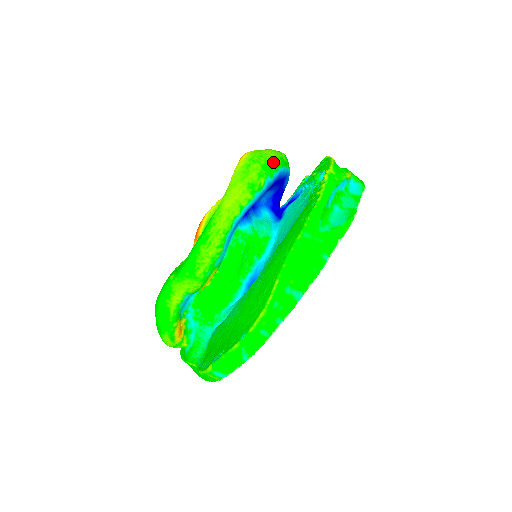
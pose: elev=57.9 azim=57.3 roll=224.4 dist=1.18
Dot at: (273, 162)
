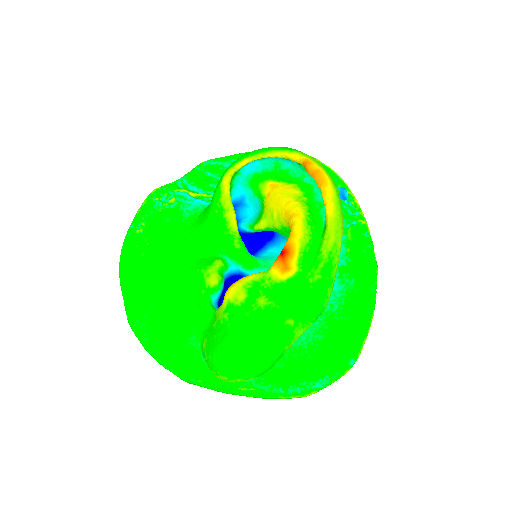
Dot at: occluded
